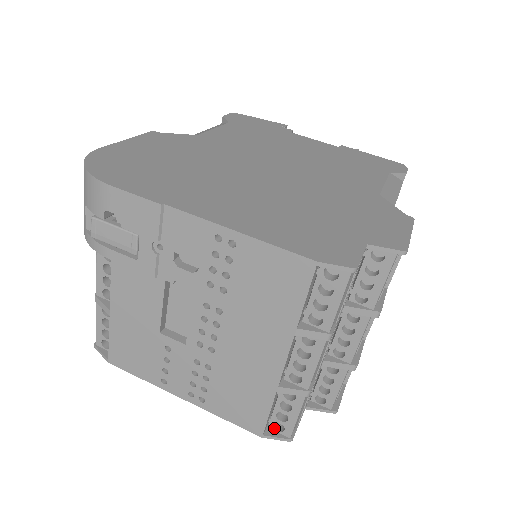
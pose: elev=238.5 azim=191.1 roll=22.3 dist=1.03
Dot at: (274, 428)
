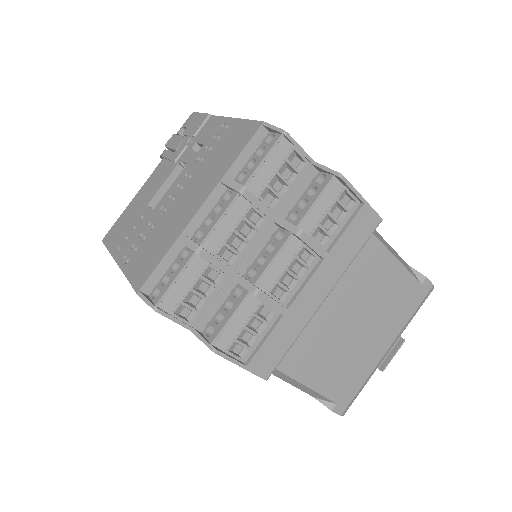
Dot at: (152, 296)
